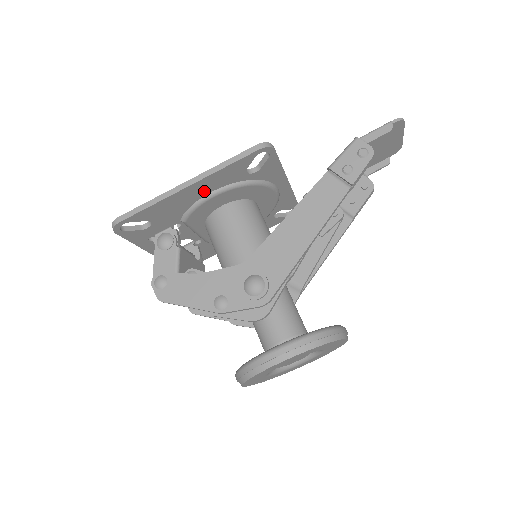
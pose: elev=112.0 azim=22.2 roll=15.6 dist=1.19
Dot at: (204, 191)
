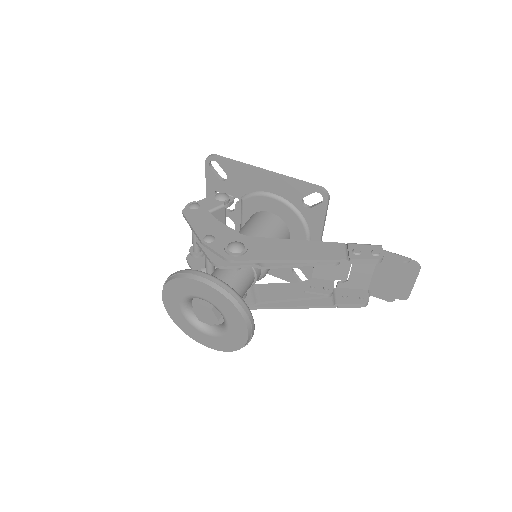
Dot at: (270, 187)
